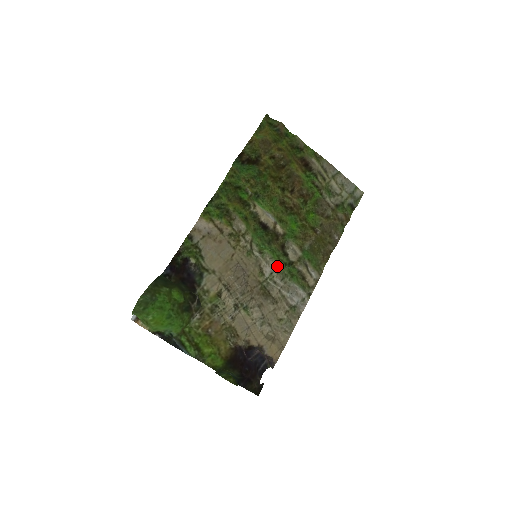
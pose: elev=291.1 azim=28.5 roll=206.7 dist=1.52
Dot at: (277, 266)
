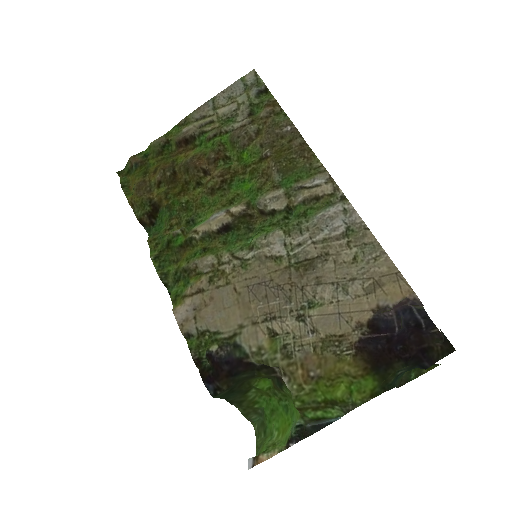
Dot at: (280, 232)
